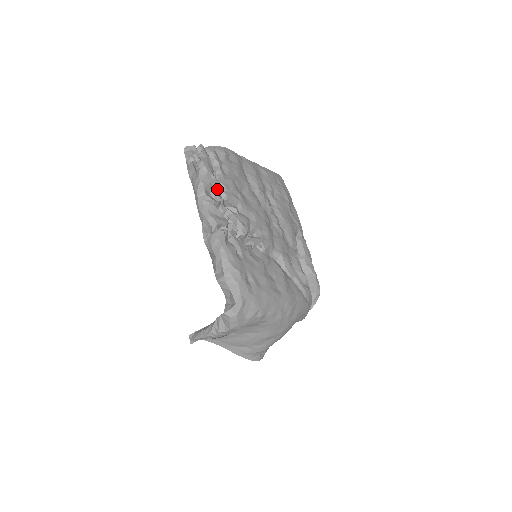
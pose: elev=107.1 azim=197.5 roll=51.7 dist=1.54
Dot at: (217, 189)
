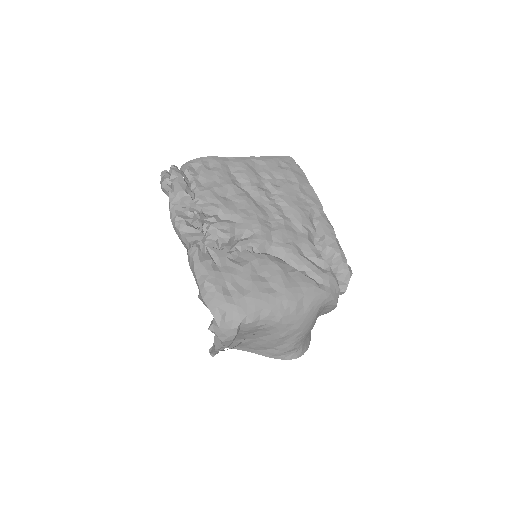
Dot at: (192, 205)
